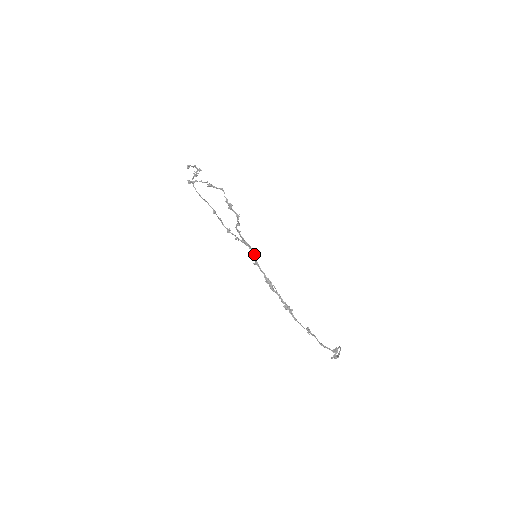
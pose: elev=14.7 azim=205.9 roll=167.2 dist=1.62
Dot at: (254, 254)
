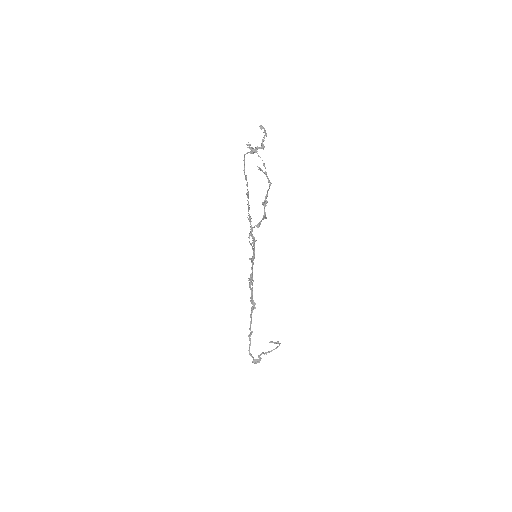
Dot at: (254, 255)
